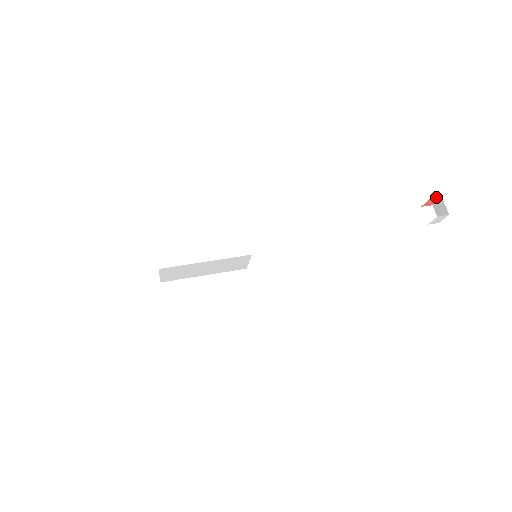
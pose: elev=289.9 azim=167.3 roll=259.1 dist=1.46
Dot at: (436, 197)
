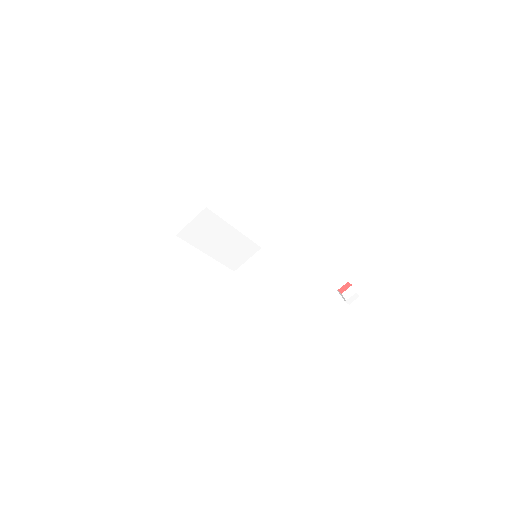
Dot at: (350, 284)
